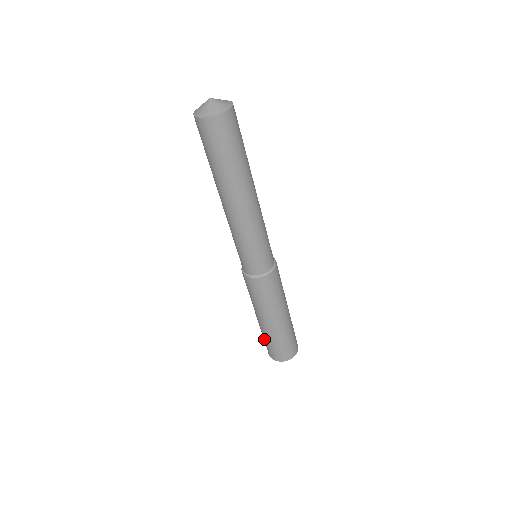
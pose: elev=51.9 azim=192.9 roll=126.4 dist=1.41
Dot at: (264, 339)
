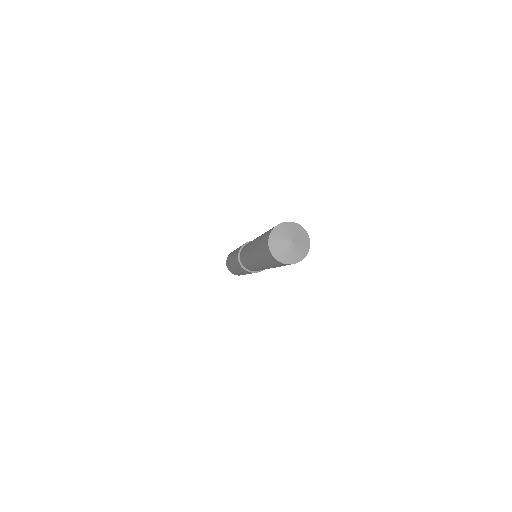
Dot at: occluded
